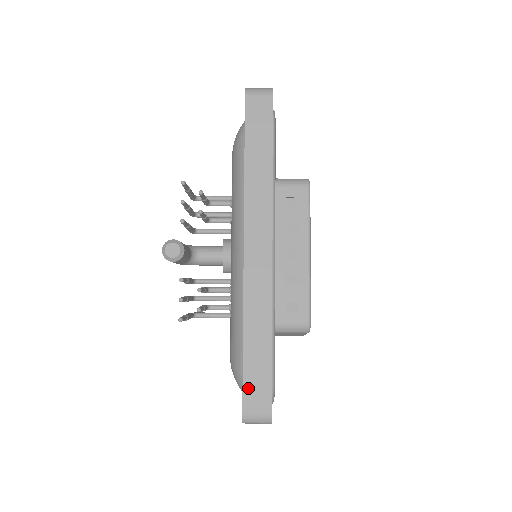
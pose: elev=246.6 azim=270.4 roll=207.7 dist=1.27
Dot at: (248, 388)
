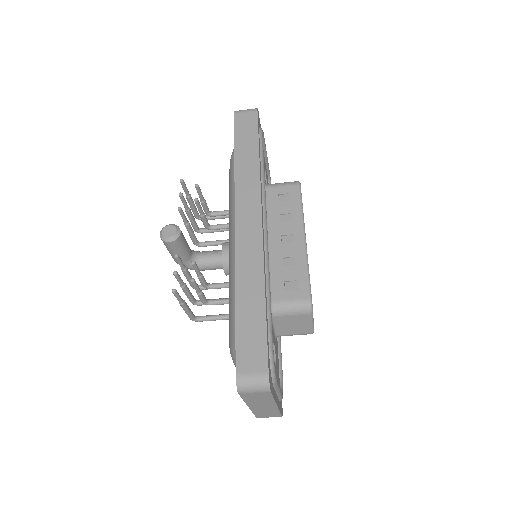
Dot at: (241, 347)
